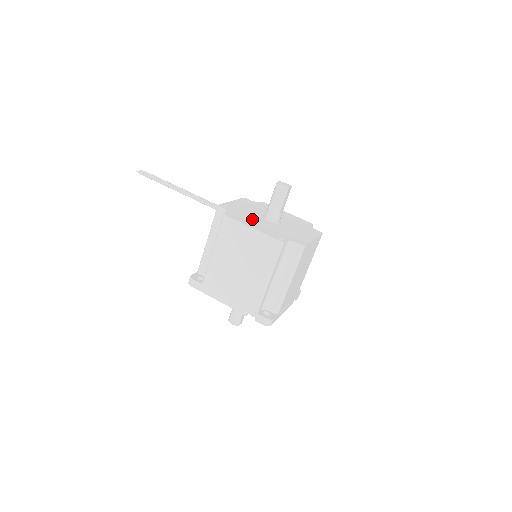
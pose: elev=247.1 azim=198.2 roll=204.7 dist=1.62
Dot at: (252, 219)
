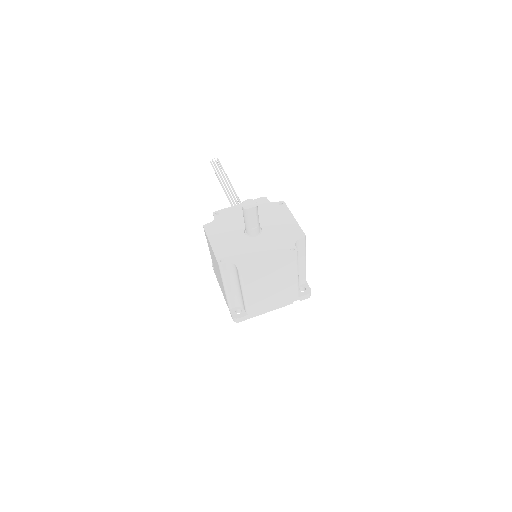
Dot at: (227, 231)
